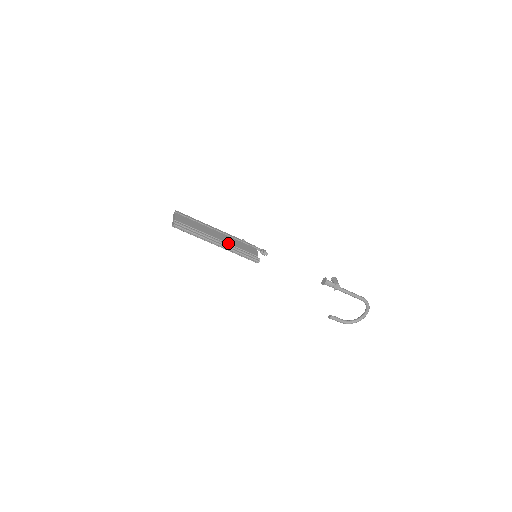
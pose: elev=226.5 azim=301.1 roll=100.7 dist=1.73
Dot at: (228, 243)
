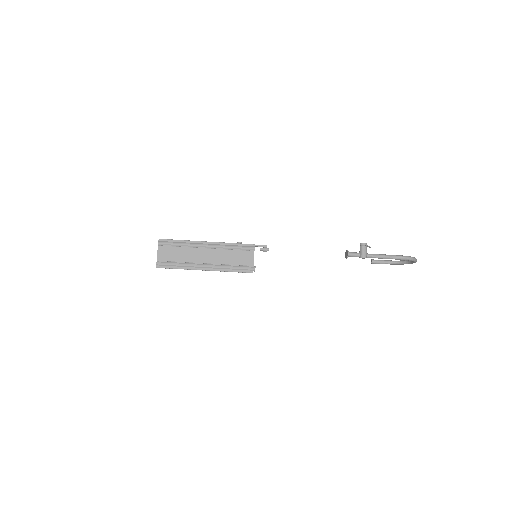
Dot at: (217, 264)
